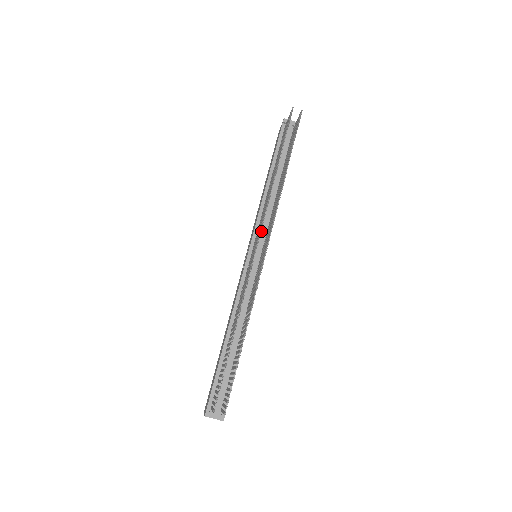
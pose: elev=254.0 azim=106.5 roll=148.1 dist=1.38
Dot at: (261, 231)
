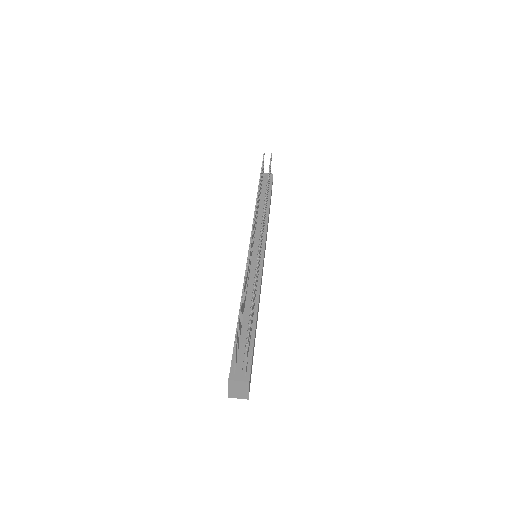
Dot at: (256, 237)
